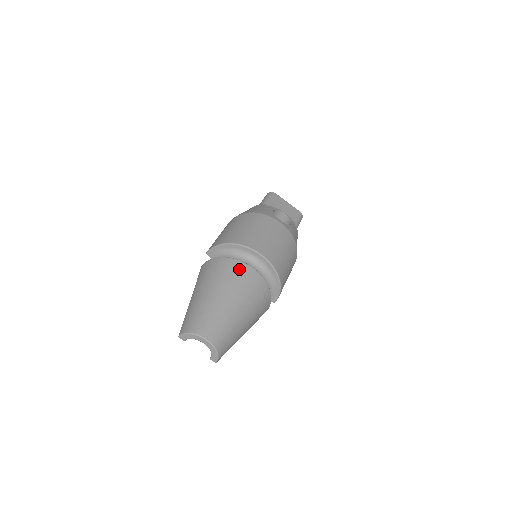
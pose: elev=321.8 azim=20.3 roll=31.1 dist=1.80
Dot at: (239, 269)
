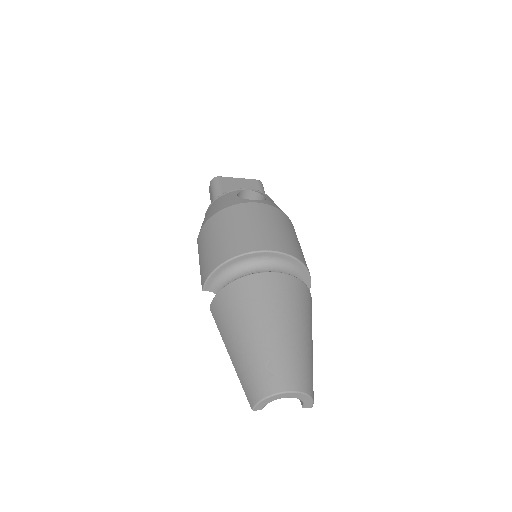
Dot at: (260, 284)
